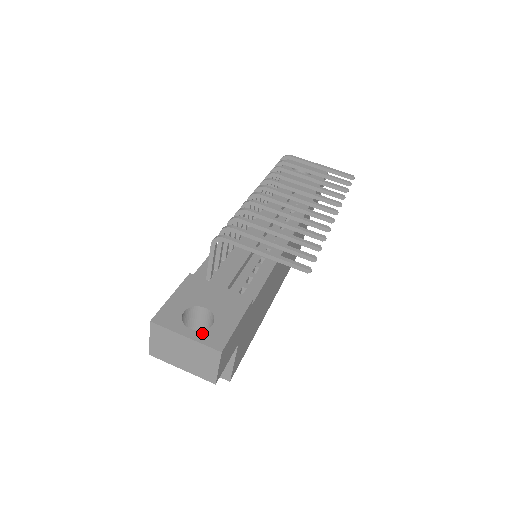
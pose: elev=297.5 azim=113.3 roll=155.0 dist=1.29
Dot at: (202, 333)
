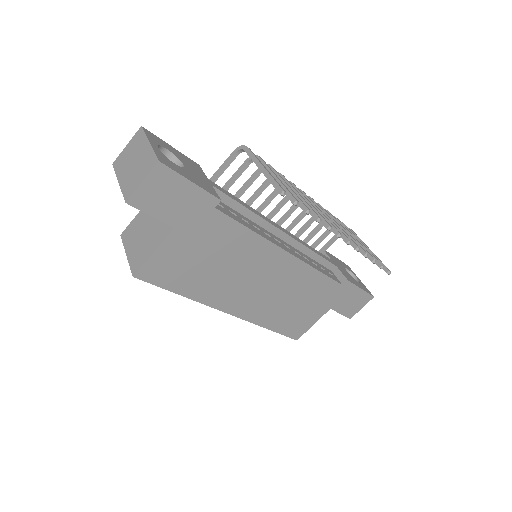
Dot at: (162, 154)
